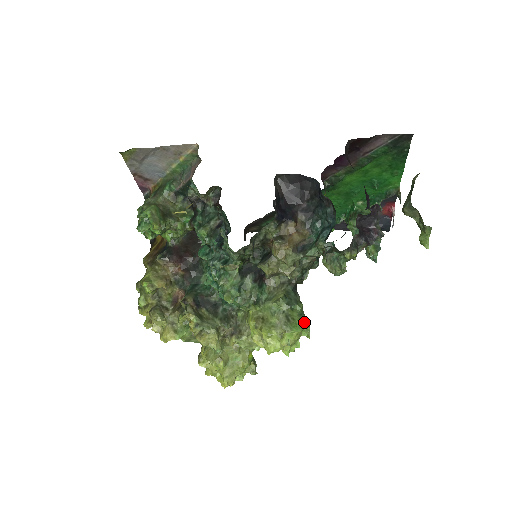
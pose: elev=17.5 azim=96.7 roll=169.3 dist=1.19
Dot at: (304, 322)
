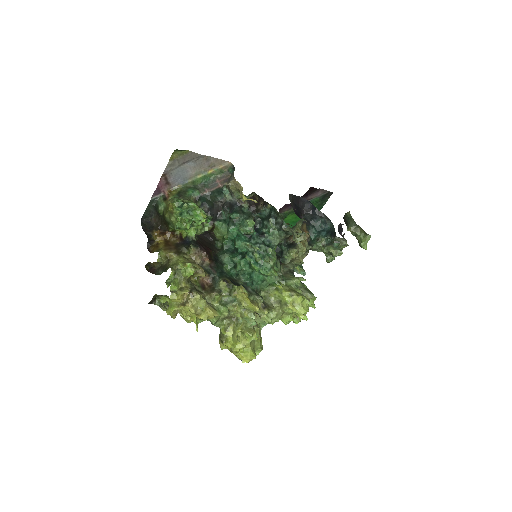
Dot at: occluded
